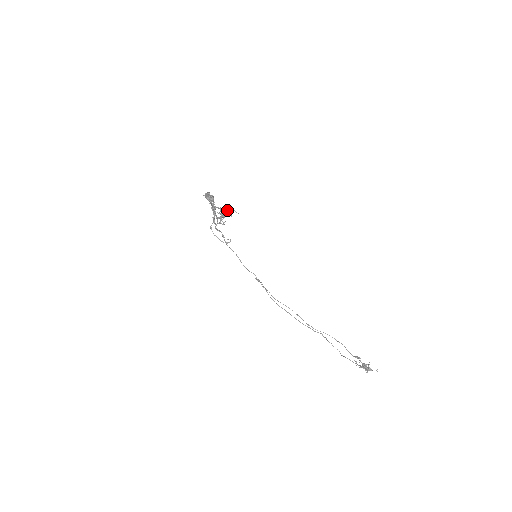
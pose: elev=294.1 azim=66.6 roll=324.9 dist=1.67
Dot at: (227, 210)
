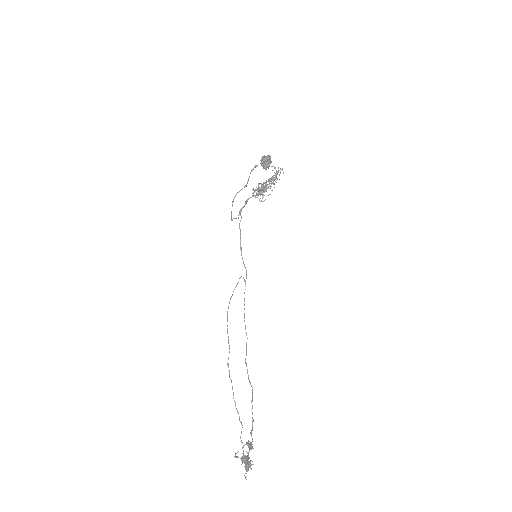
Dot at: (263, 187)
